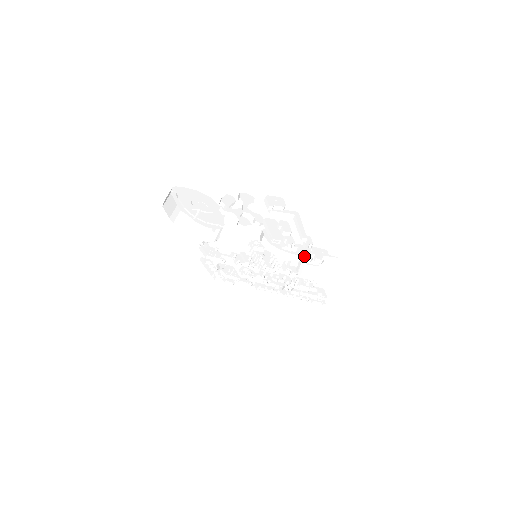
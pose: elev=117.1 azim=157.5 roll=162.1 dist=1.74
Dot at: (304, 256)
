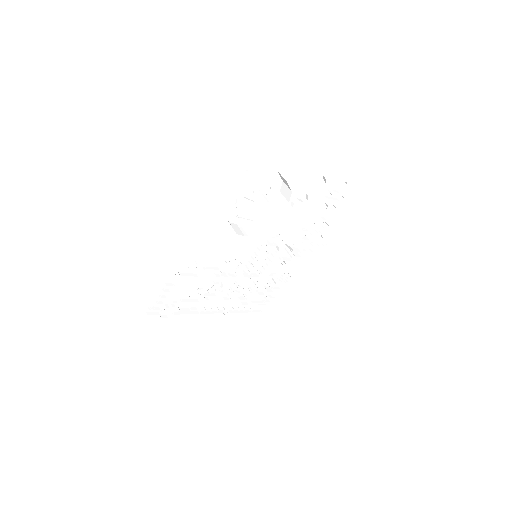
Dot at: (299, 248)
